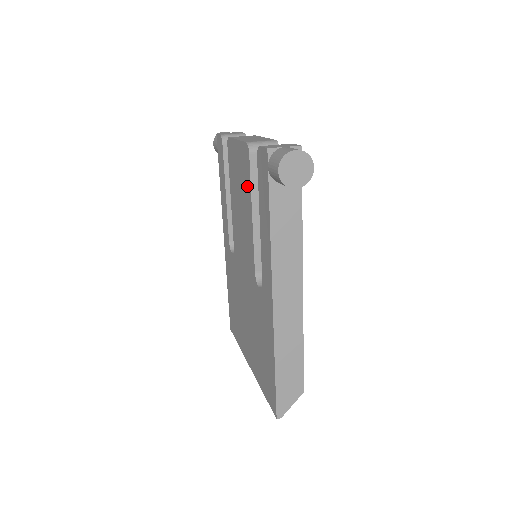
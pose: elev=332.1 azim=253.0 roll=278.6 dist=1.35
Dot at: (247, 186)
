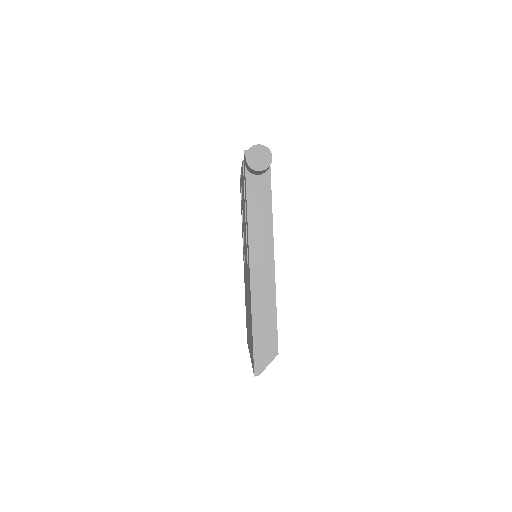
Dot at: occluded
